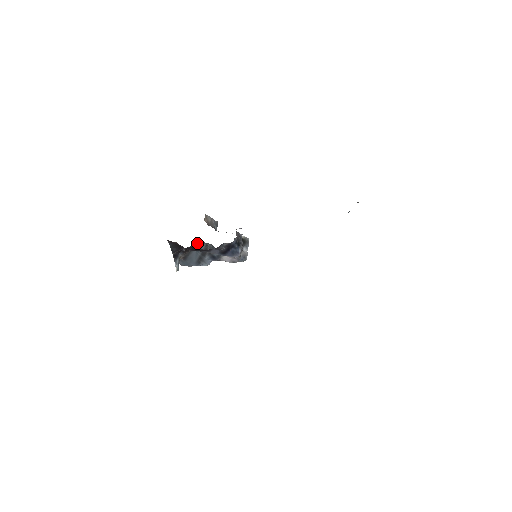
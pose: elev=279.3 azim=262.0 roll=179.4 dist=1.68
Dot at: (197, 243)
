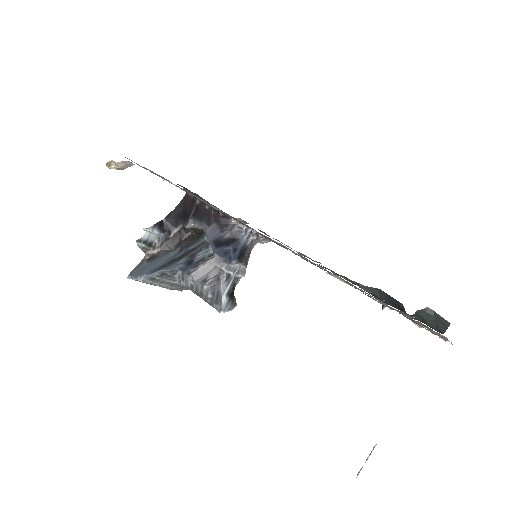
Dot at: (195, 237)
